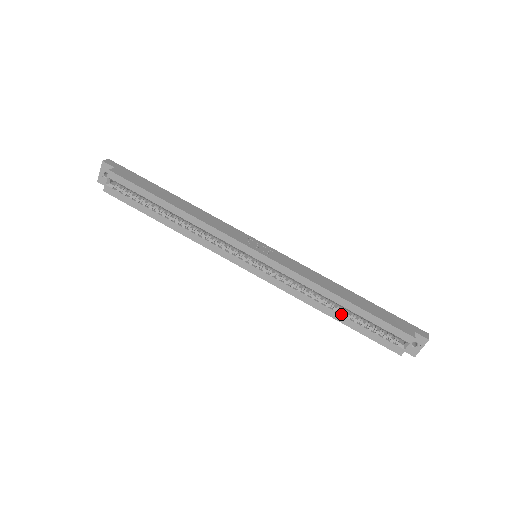
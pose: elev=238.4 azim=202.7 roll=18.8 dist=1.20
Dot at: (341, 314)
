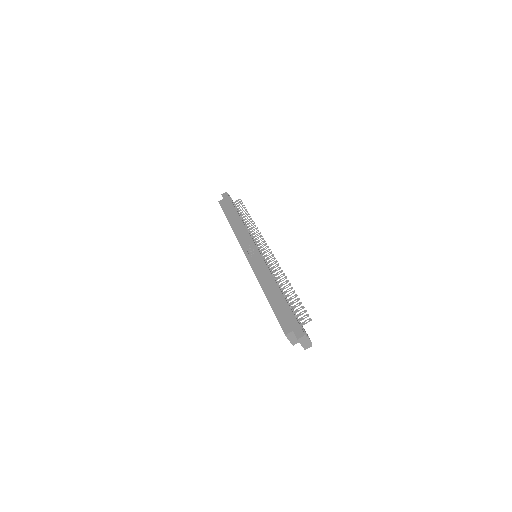
Dot at: occluded
